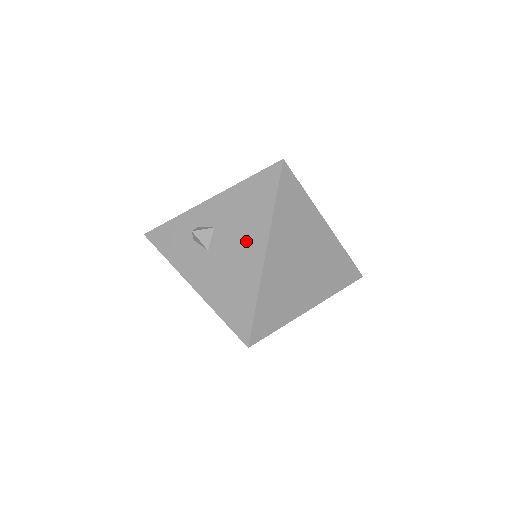
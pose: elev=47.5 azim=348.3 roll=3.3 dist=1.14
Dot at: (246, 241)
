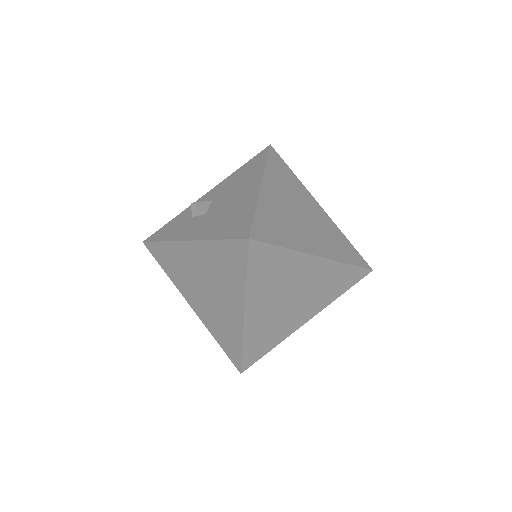
Dot at: (242, 189)
